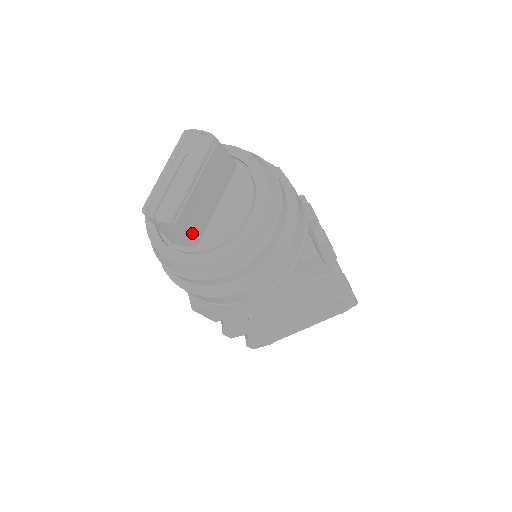
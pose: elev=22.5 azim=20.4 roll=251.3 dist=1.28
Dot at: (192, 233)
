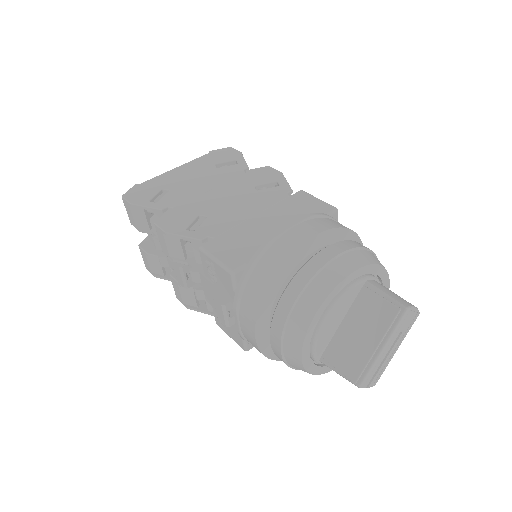
Dot at: occluded
